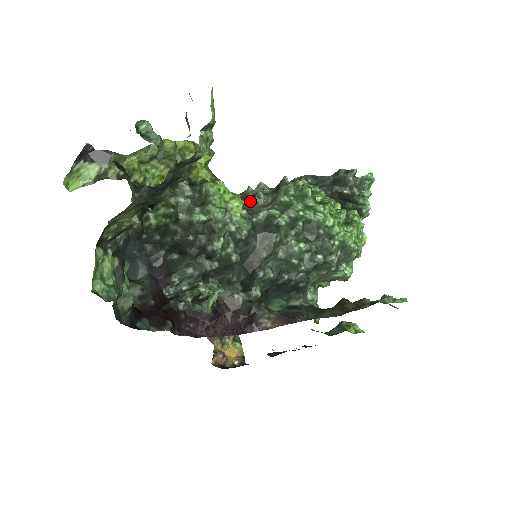
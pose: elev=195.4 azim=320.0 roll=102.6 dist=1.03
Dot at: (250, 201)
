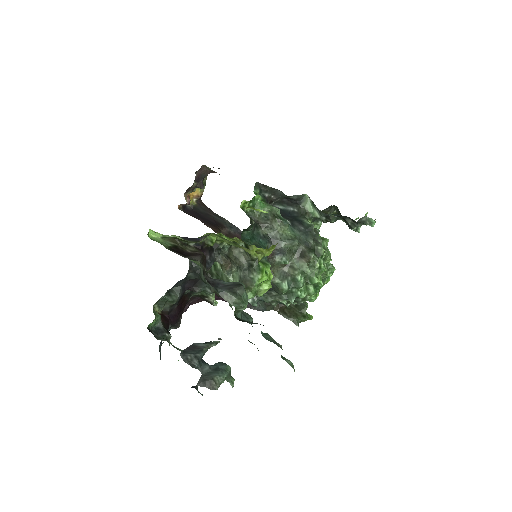
Dot at: (278, 254)
